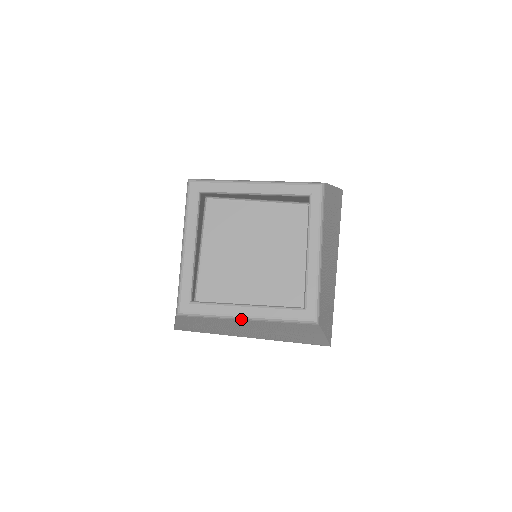
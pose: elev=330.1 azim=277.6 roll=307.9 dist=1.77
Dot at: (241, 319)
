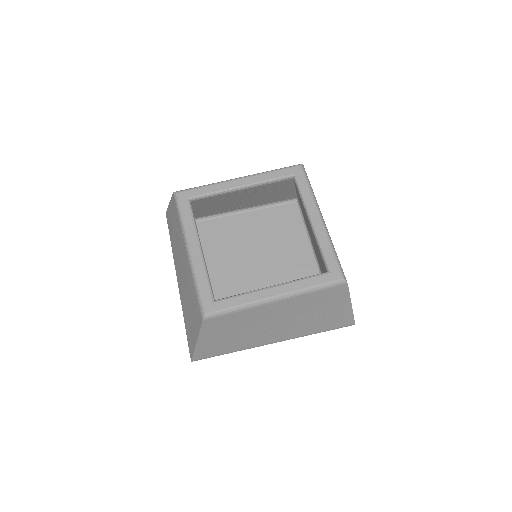
Dot at: (271, 302)
